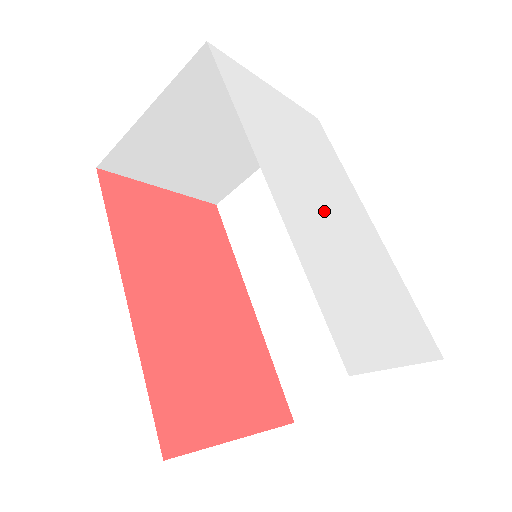
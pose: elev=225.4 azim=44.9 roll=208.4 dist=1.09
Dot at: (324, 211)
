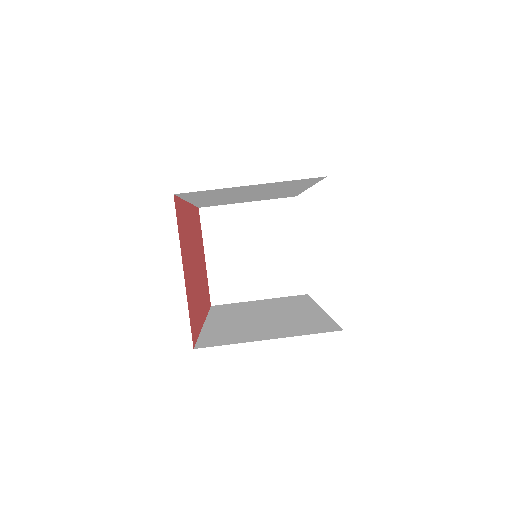
Dot at: occluded
